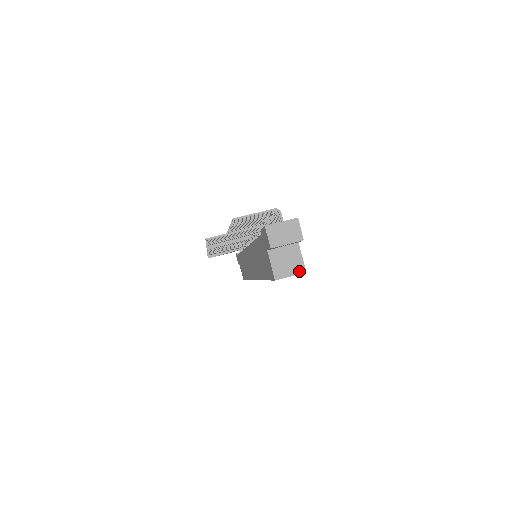
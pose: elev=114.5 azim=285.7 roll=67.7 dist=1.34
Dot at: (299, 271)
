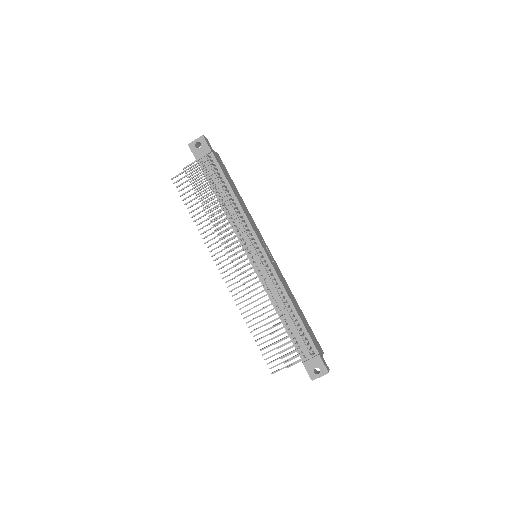
Dot at: occluded
